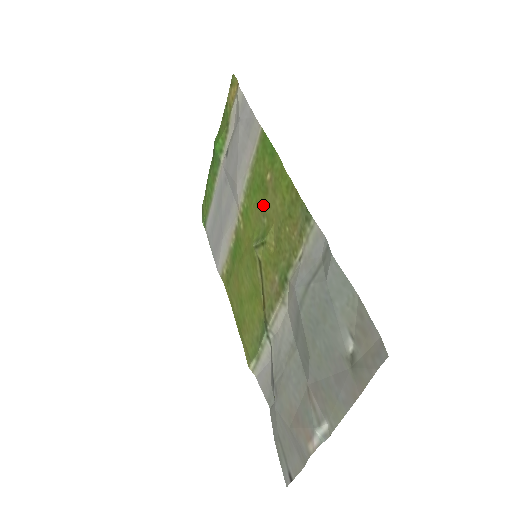
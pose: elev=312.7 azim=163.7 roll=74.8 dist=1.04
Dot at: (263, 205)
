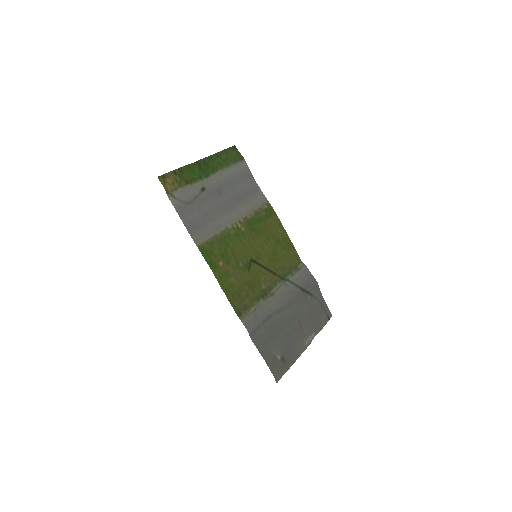
Dot at: (233, 260)
